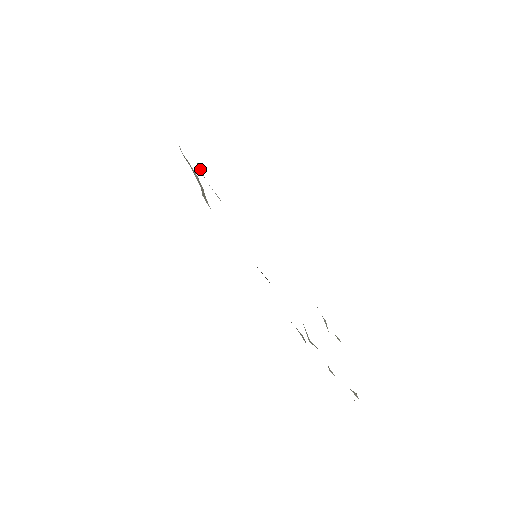
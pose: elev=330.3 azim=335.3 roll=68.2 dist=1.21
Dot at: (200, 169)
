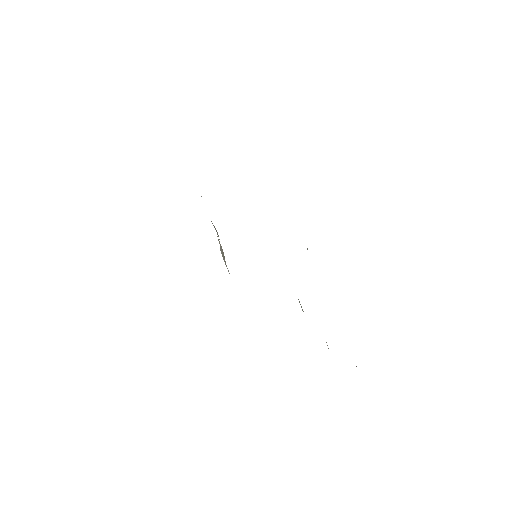
Dot at: occluded
